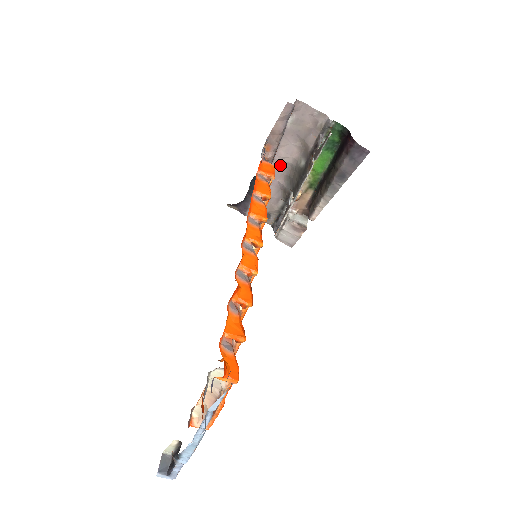
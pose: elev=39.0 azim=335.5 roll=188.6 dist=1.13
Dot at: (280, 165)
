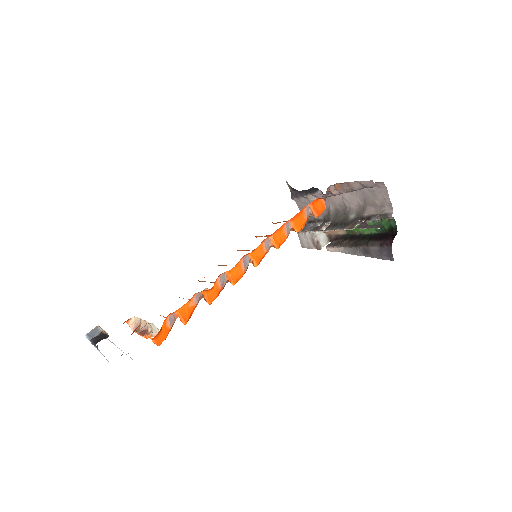
Dot at: (339, 199)
